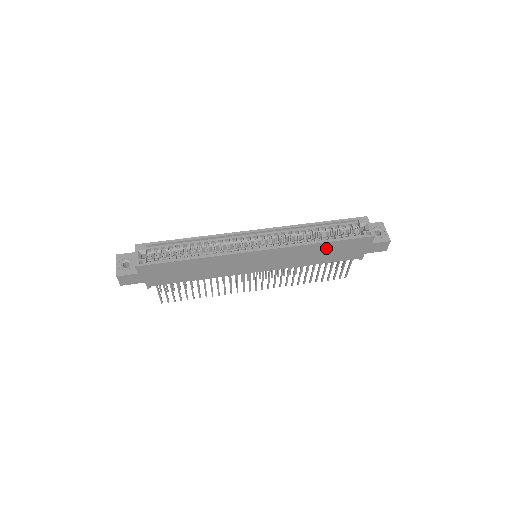
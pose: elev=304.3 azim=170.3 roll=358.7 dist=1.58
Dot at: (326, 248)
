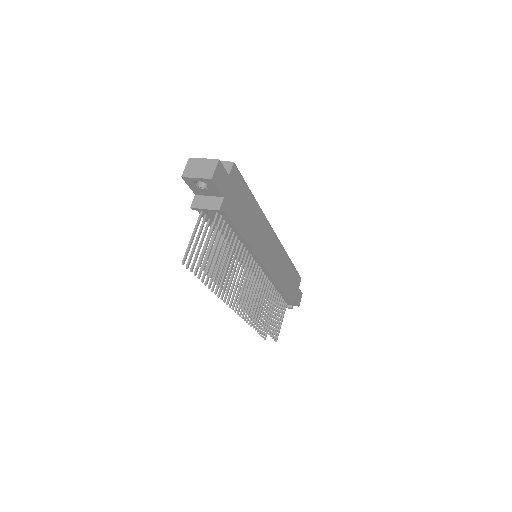
Dot at: (289, 270)
